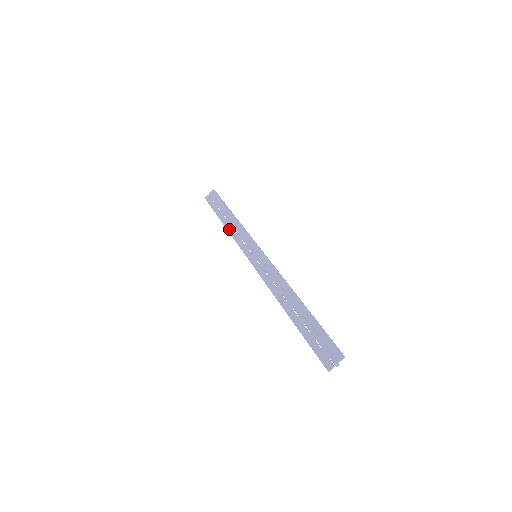
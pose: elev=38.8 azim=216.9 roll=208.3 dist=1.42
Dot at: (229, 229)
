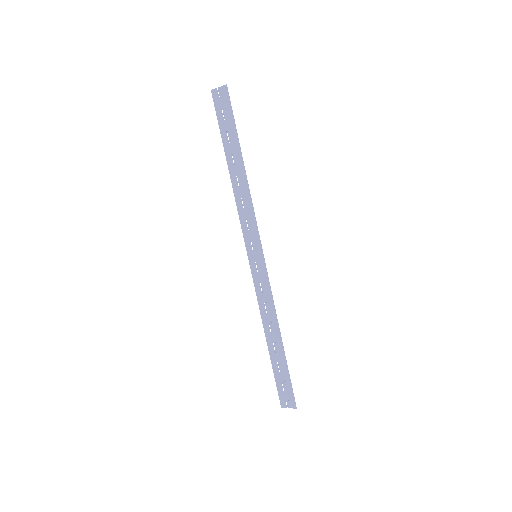
Dot at: (235, 188)
